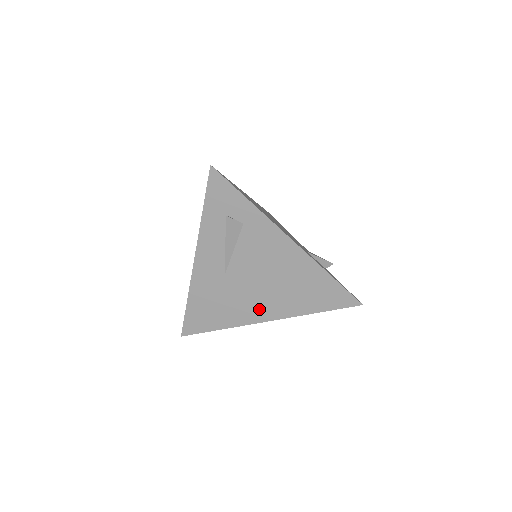
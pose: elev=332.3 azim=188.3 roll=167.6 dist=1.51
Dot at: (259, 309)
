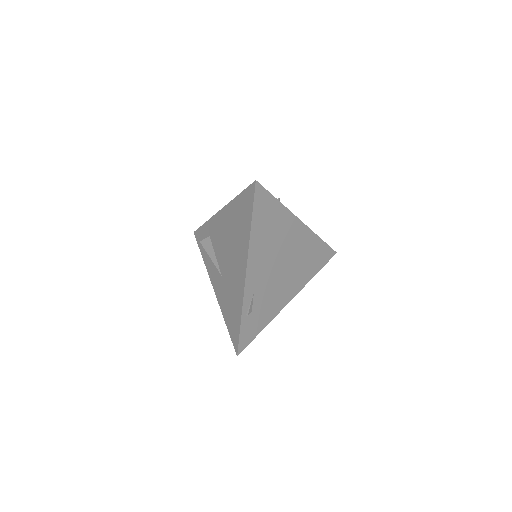
Dot at: (239, 271)
